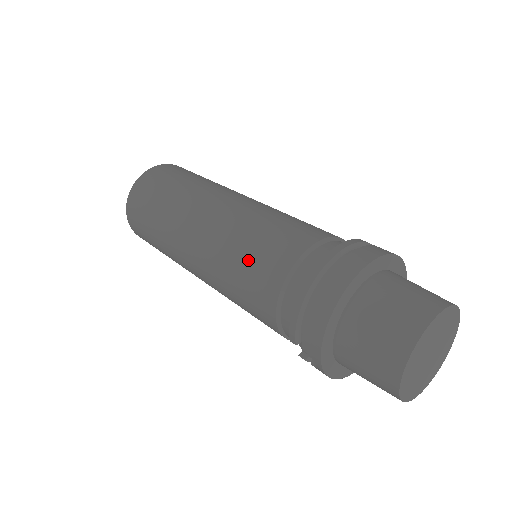
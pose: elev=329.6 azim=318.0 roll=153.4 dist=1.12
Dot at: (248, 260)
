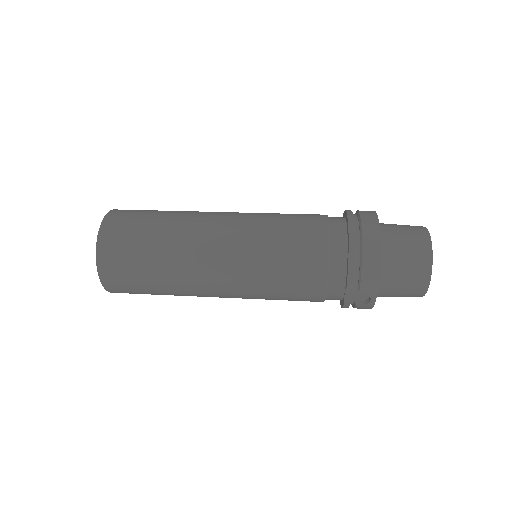
Dot at: (286, 249)
